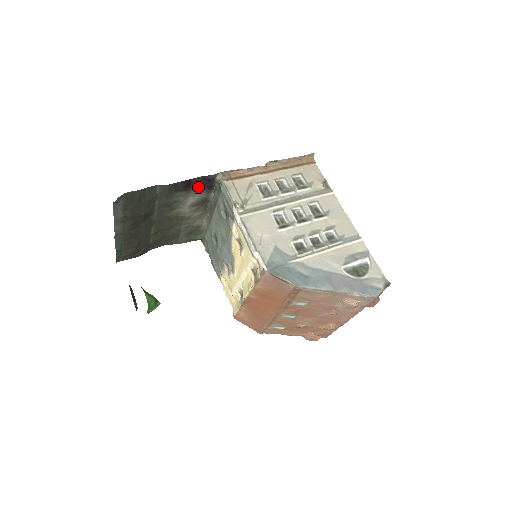
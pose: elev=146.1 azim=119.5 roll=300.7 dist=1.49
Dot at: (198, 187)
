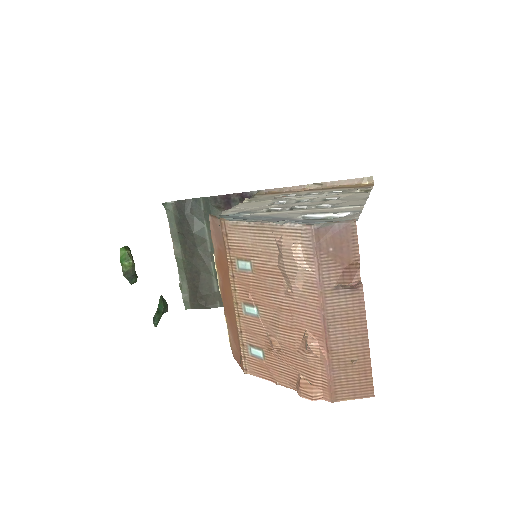
Dot at: occluded
